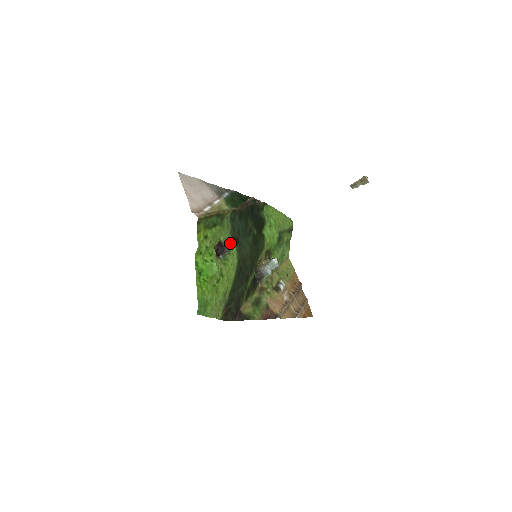
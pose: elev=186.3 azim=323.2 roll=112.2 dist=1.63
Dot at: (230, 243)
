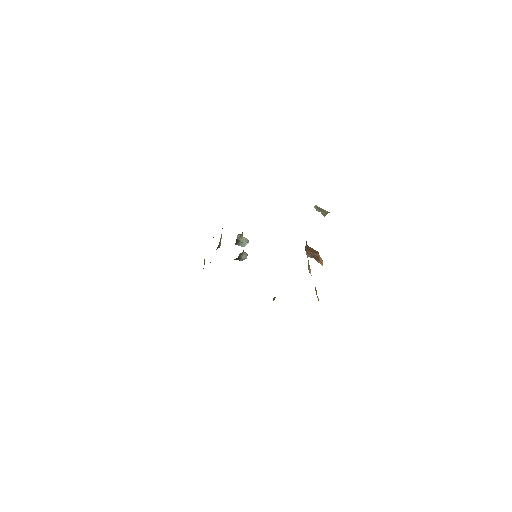
Dot at: occluded
